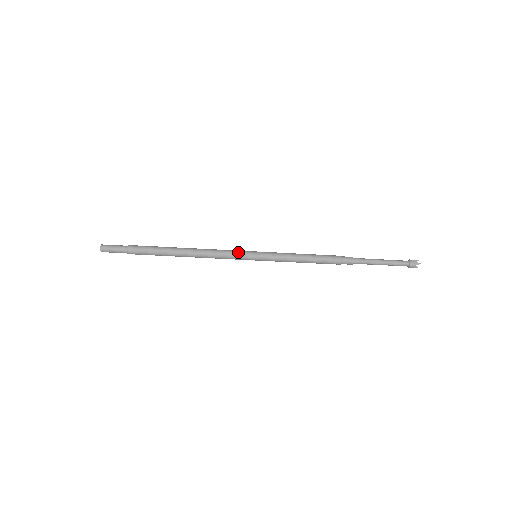
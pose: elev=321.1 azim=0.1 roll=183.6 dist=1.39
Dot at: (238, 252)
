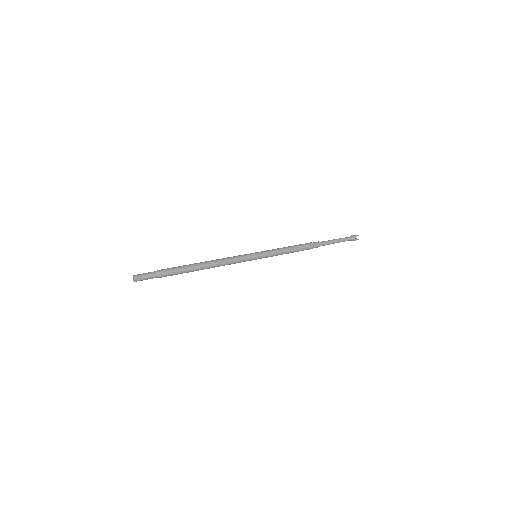
Dot at: (245, 259)
